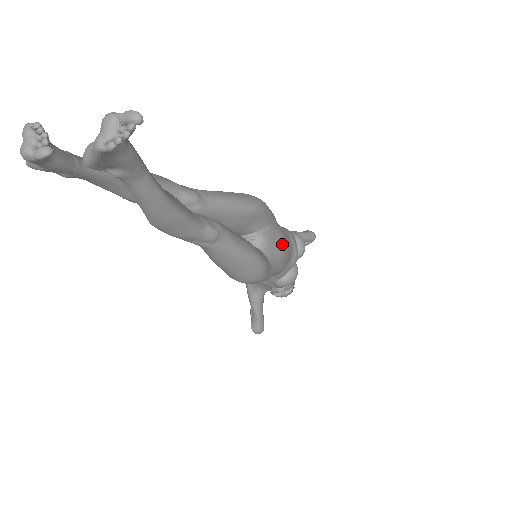
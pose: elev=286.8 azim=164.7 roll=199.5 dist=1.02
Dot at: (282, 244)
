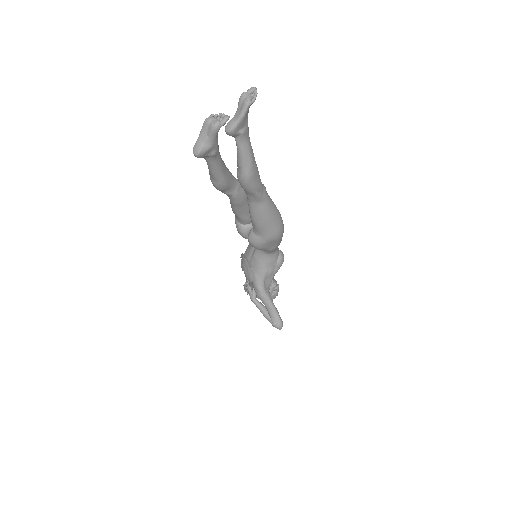
Dot at: occluded
